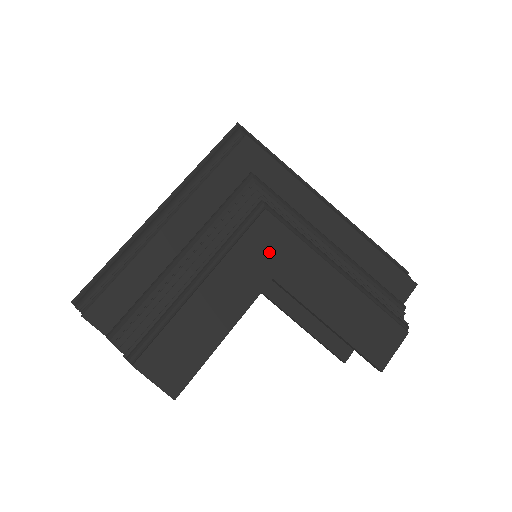
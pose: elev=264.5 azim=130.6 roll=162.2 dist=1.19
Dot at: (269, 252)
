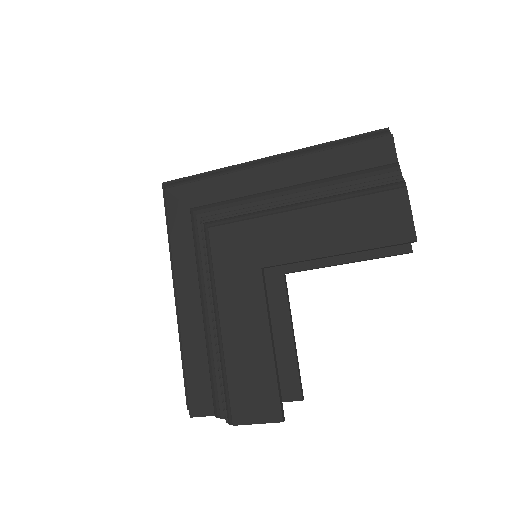
Dot at: (240, 253)
